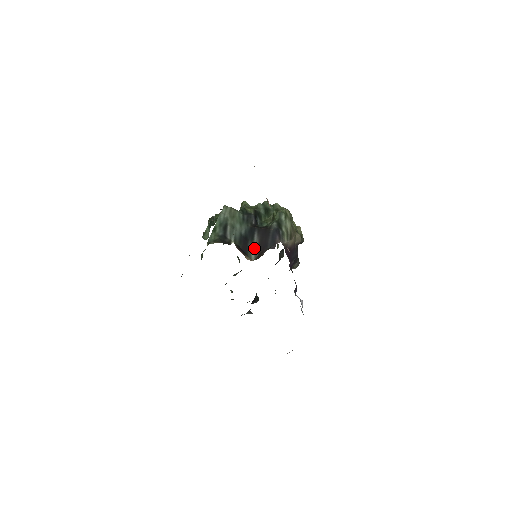
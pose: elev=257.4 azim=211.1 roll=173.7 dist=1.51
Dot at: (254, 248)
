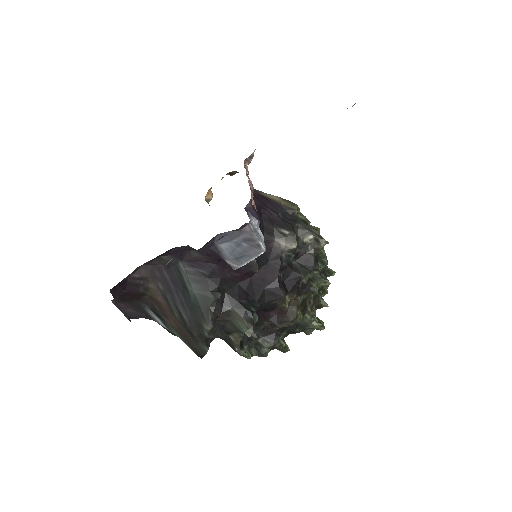
Dot at: occluded
